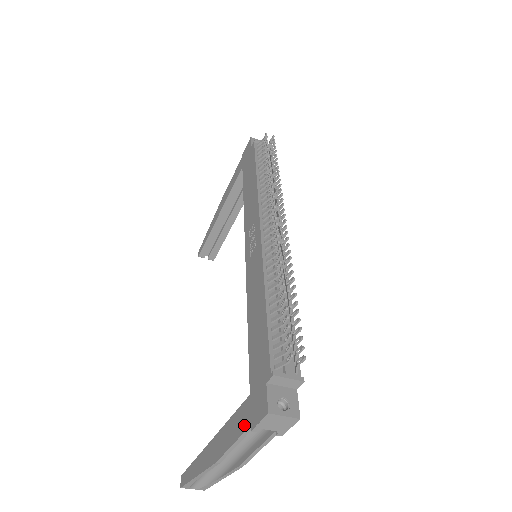
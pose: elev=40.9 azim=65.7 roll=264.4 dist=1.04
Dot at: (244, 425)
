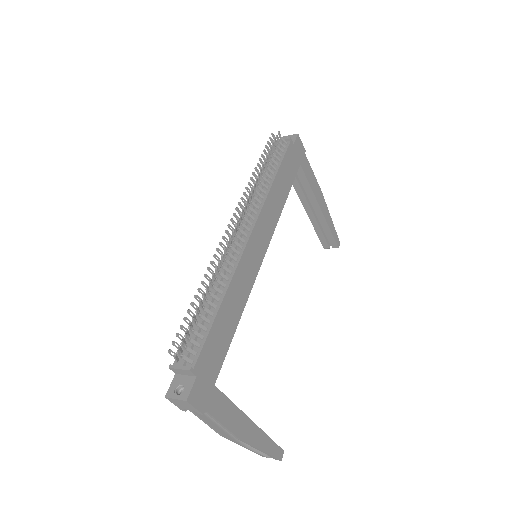
Dot at: occluded
